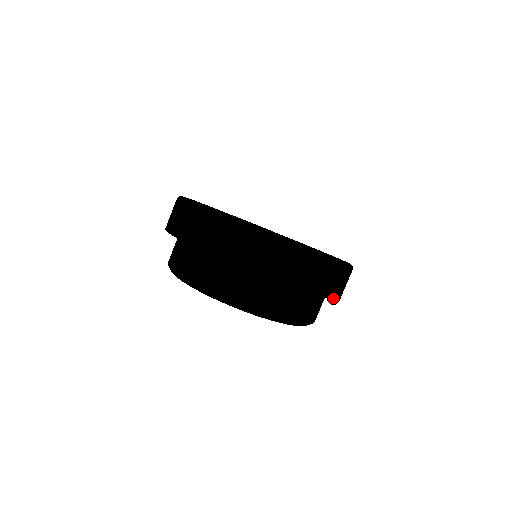
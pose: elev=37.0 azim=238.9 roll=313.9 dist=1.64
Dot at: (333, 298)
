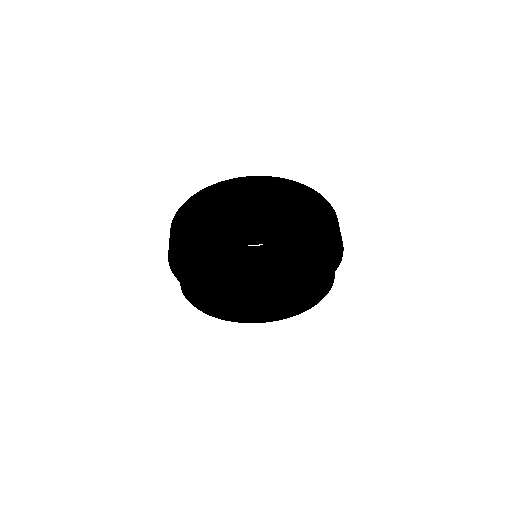
Dot at: (299, 205)
